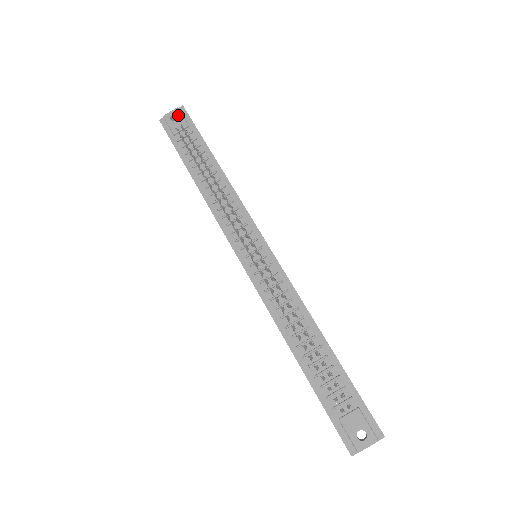
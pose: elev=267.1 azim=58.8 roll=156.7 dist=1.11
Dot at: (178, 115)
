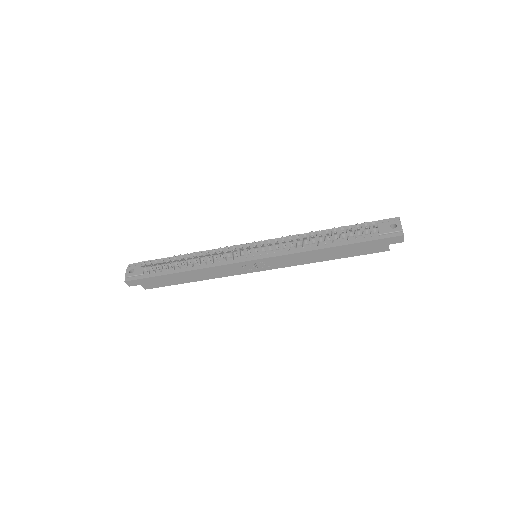
Dot at: (132, 268)
